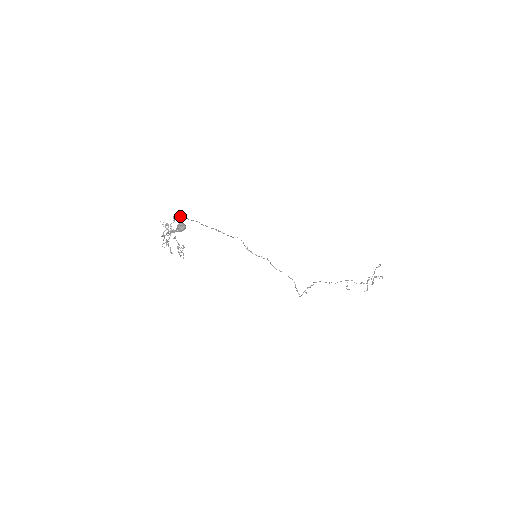
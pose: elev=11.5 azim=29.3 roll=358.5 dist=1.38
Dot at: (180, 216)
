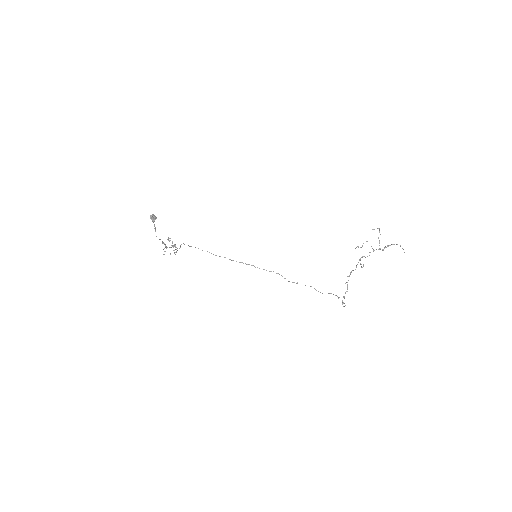
Dot at: occluded
